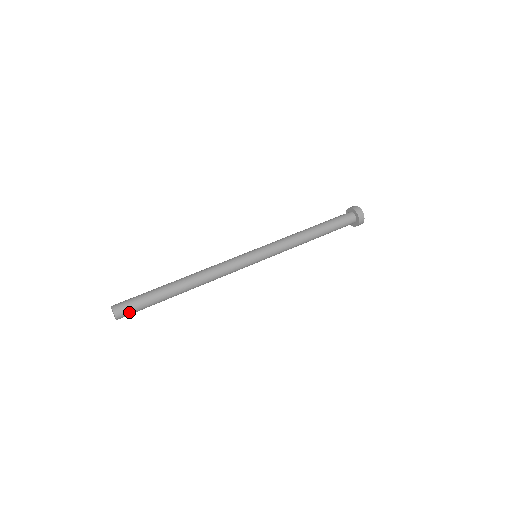
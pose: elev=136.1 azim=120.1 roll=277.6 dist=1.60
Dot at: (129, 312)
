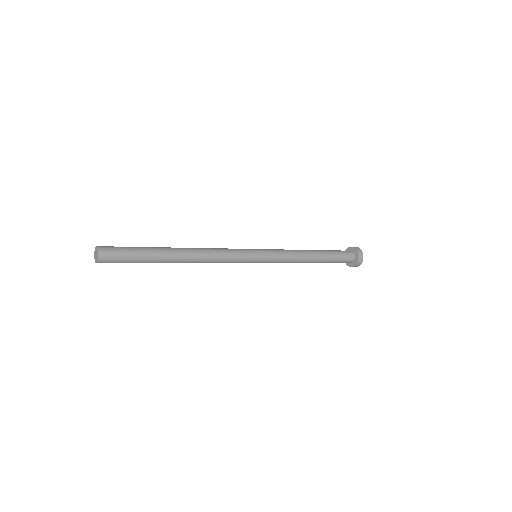
Dot at: (114, 250)
